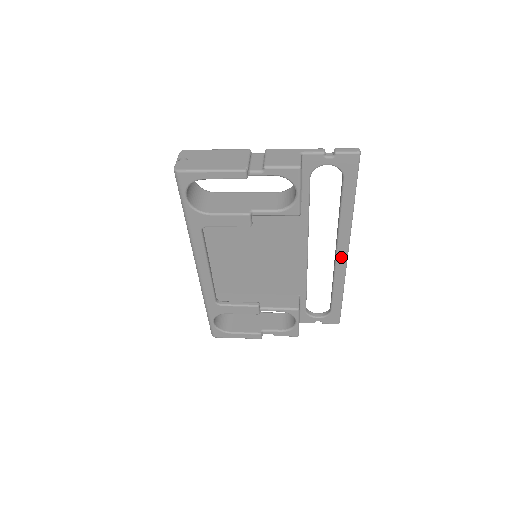
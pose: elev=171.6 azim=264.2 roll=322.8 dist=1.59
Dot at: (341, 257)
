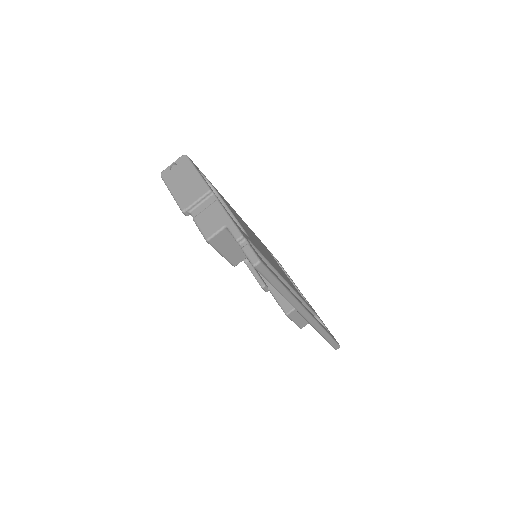
Dot at: occluded
